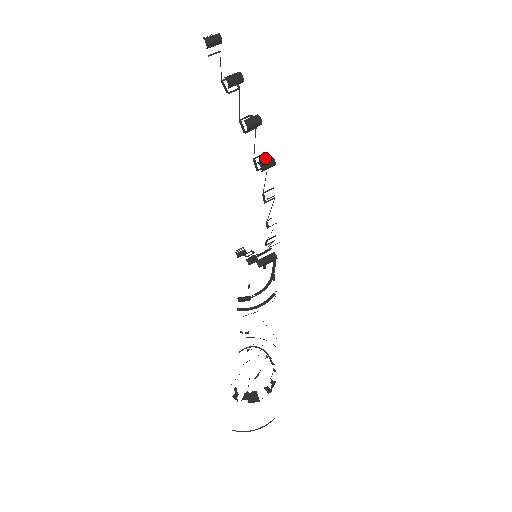
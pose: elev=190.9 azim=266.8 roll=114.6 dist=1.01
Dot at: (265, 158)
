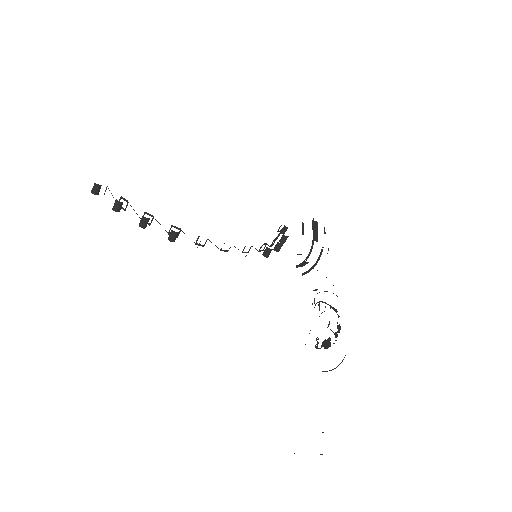
Dot at: occluded
